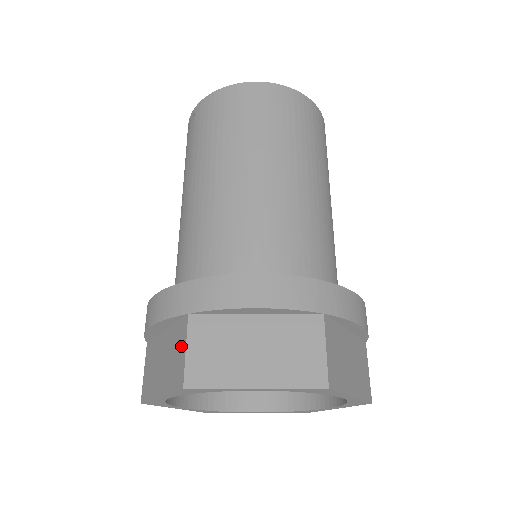
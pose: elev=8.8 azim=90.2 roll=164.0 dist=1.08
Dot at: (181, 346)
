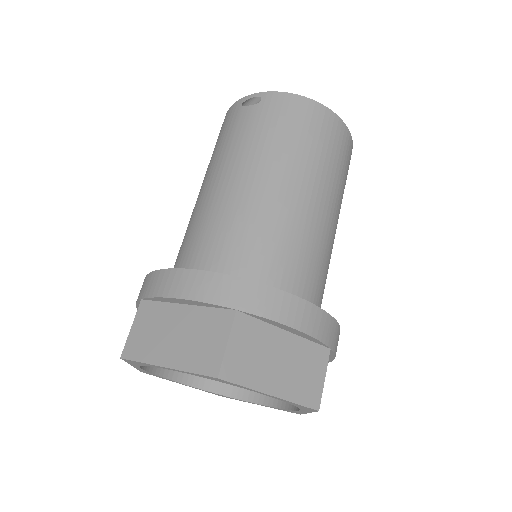
Dot at: (219, 336)
